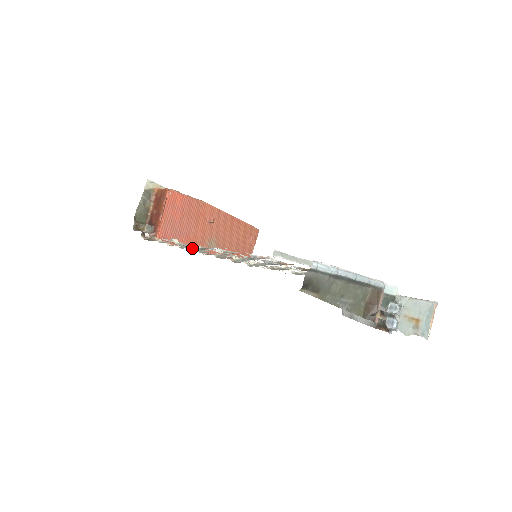
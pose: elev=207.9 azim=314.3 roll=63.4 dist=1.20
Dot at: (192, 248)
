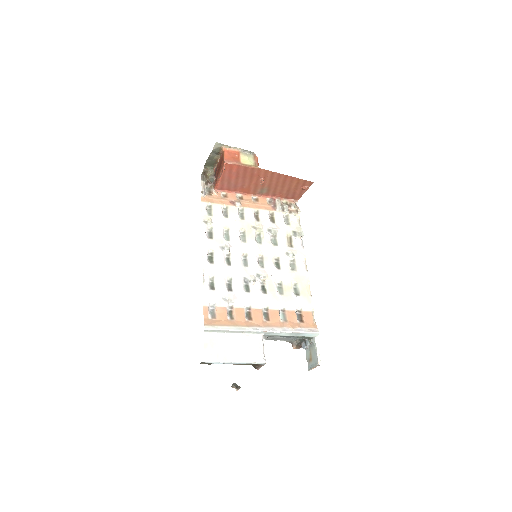
Dot at: (236, 206)
